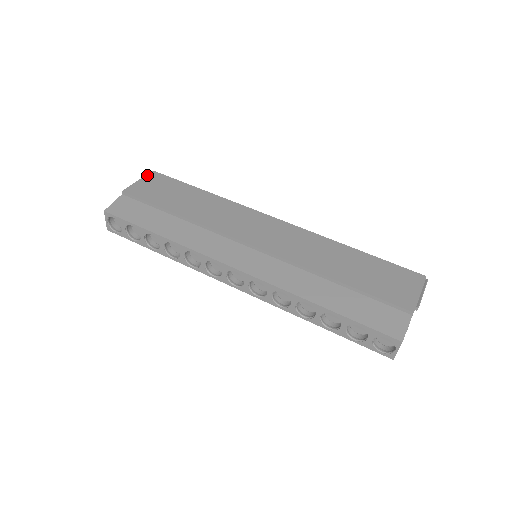
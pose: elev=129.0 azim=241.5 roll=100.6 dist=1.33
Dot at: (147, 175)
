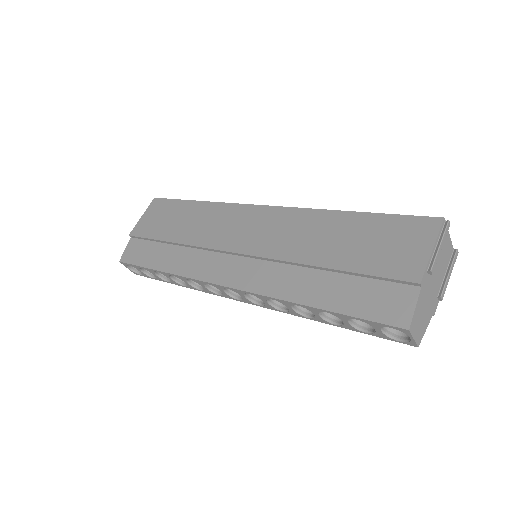
Dot at: (149, 206)
